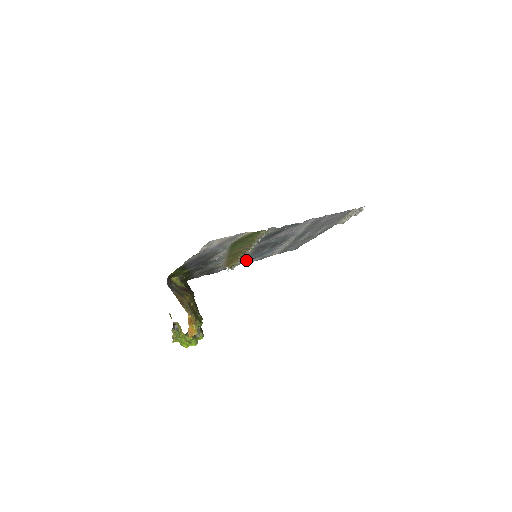
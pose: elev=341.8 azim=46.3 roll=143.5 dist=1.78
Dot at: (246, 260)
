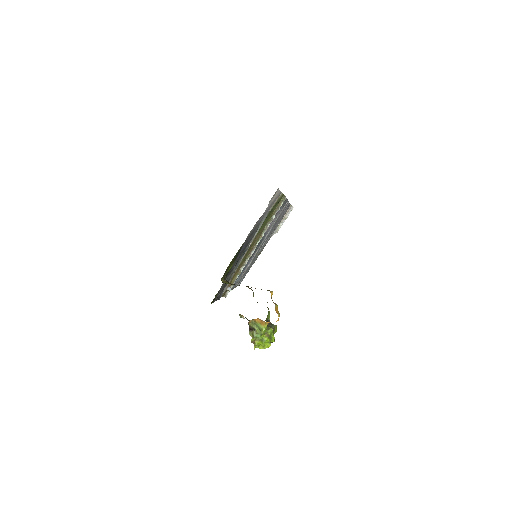
Dot at: occluded
